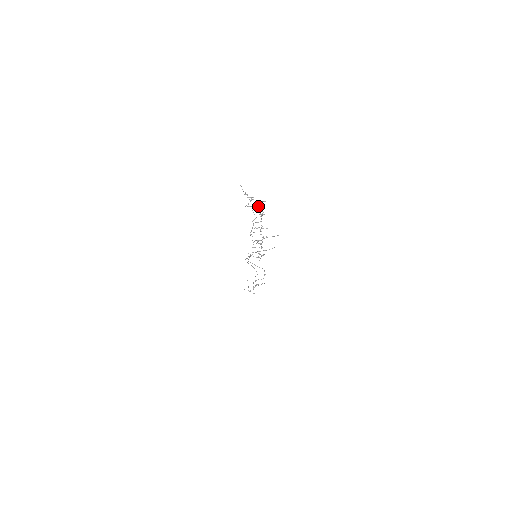
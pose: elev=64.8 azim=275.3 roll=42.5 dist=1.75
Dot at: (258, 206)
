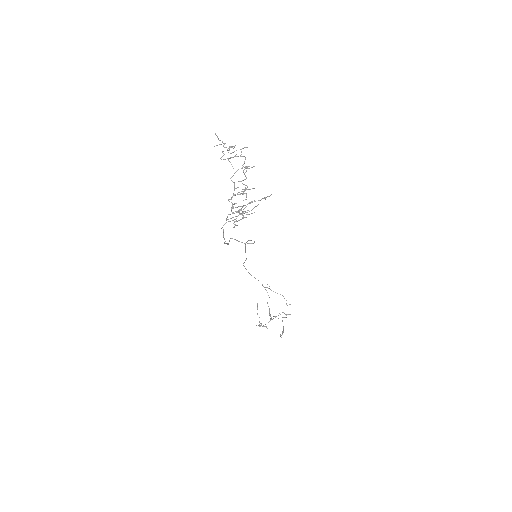
Dot at: occluded
